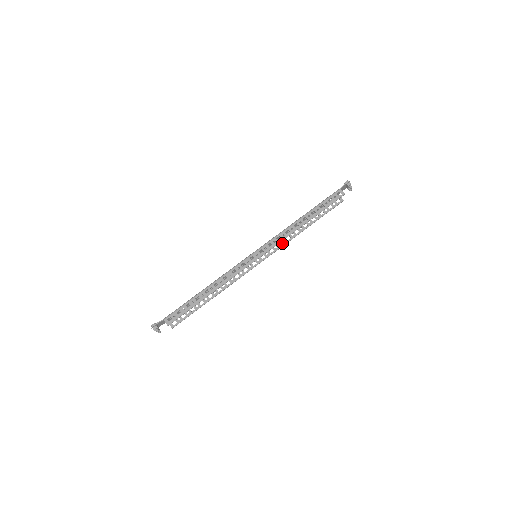
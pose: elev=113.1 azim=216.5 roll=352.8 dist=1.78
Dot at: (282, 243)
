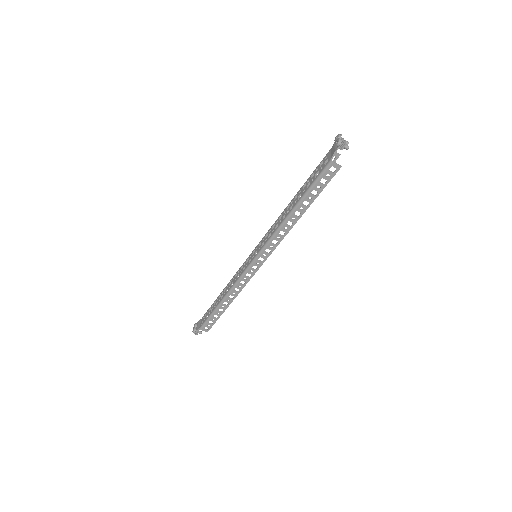
Dot at: occluded
